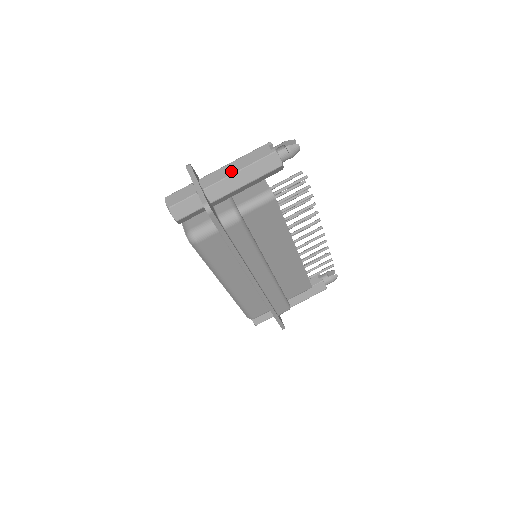
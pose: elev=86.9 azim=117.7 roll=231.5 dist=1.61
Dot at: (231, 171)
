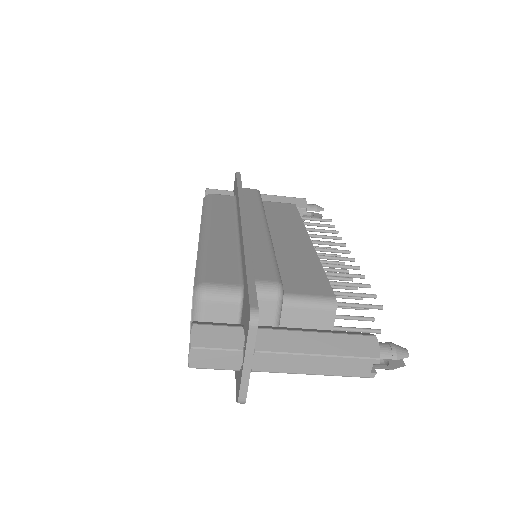
Dot at: (303, 369)
